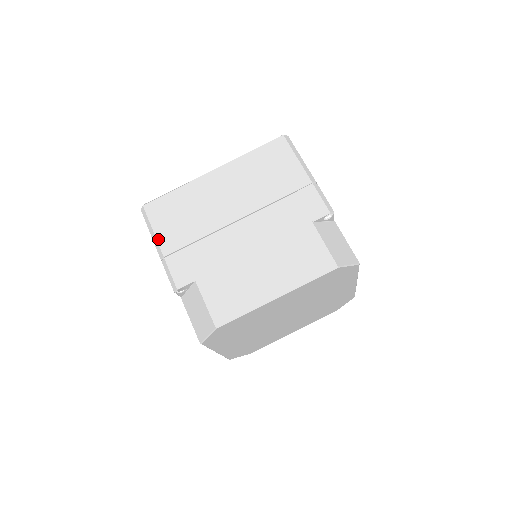
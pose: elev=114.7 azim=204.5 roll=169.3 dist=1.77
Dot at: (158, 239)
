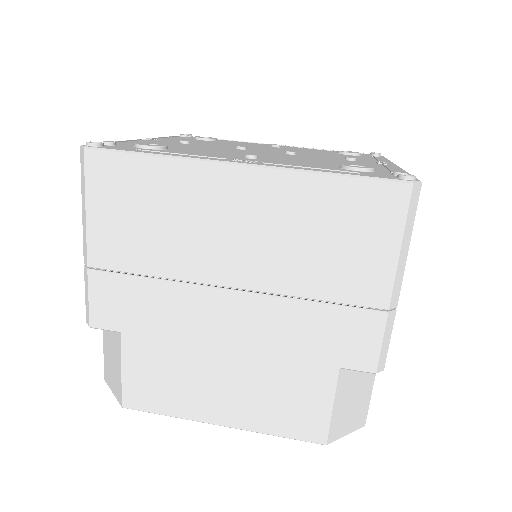
Dot at: (89, 232)
